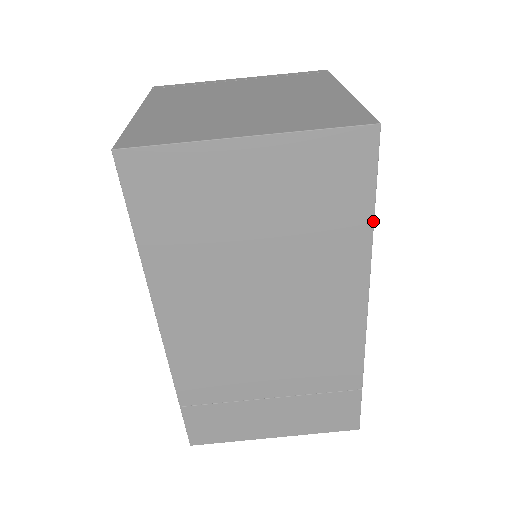
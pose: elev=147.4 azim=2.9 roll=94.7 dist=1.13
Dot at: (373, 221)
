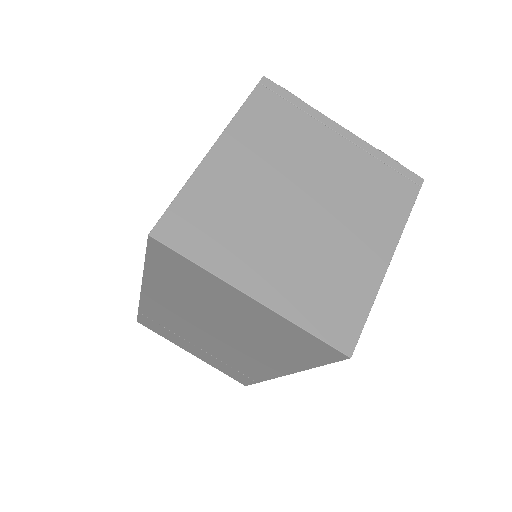
Dot at: occluded
